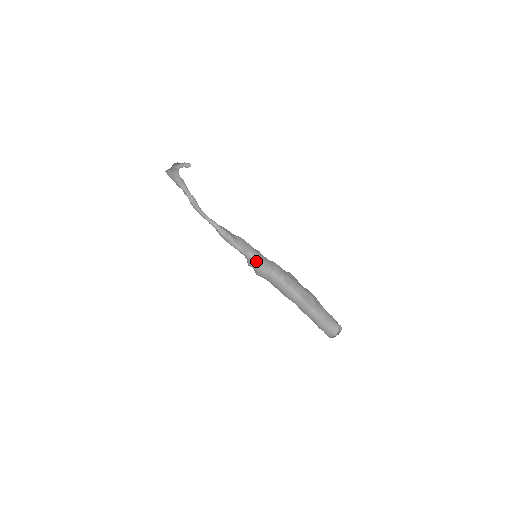
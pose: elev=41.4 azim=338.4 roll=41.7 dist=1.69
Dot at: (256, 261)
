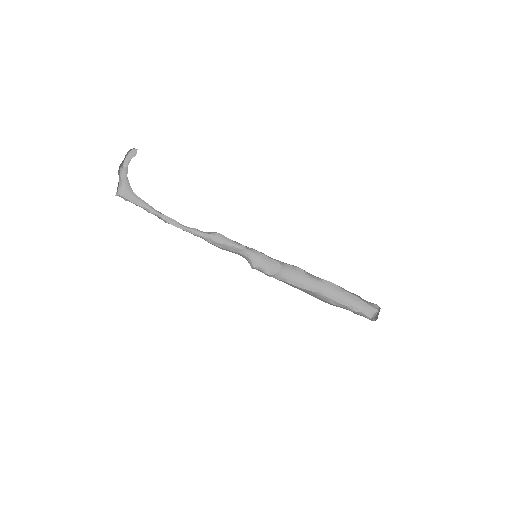
Dot at: (261, 254)
